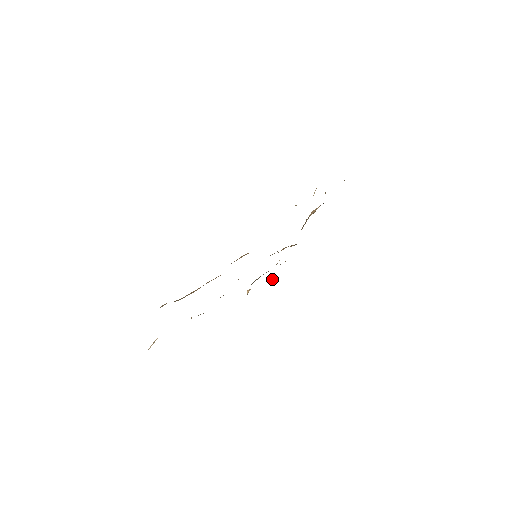
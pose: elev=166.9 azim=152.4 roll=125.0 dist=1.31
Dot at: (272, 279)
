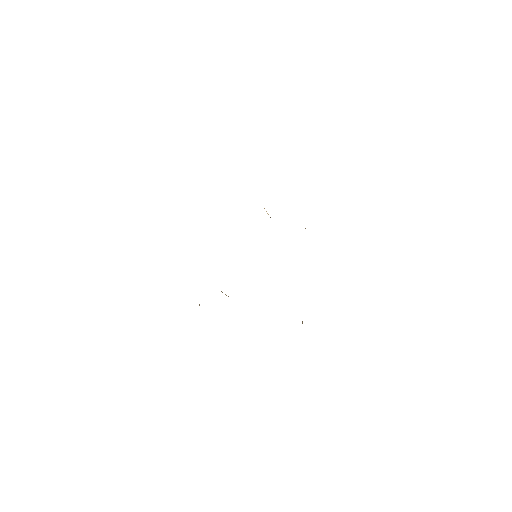
Dot at: occluded
